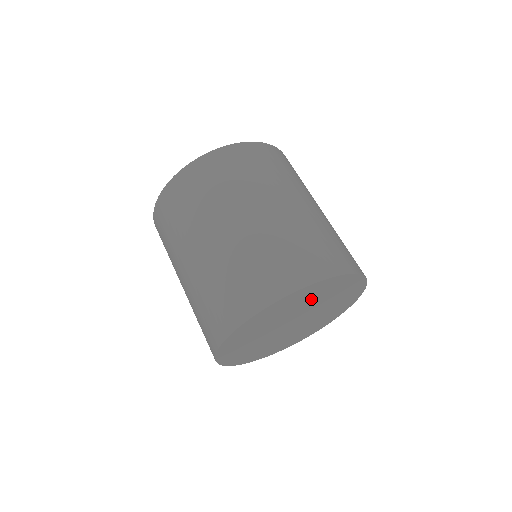
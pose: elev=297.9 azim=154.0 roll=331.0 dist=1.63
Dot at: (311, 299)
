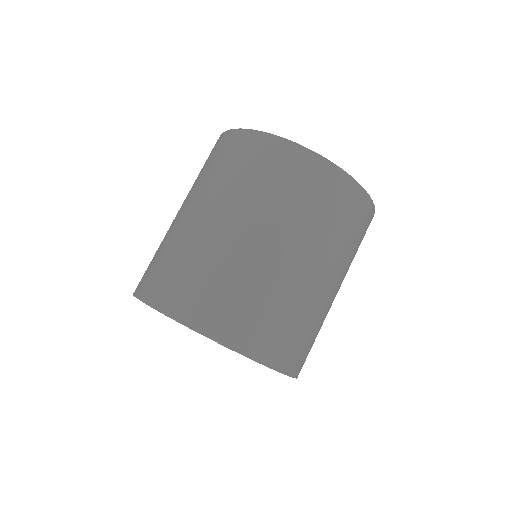
Dot at: occluded
